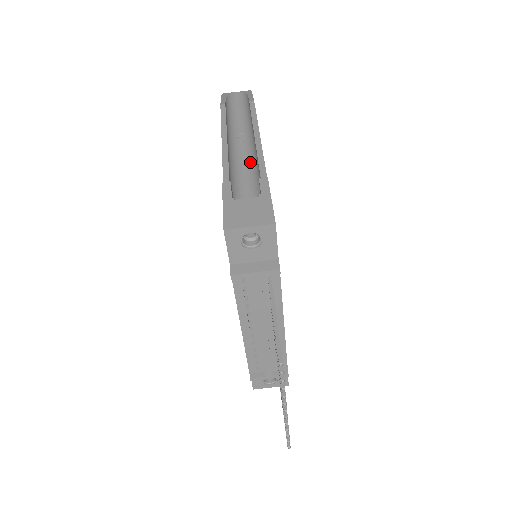
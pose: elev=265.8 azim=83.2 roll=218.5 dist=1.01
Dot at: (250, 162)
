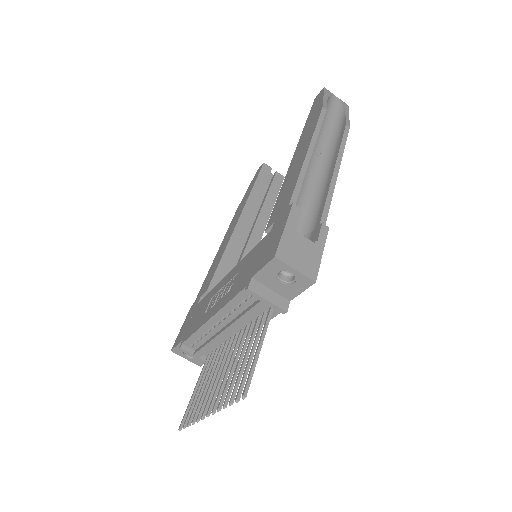
Dot at: (315, 186)
